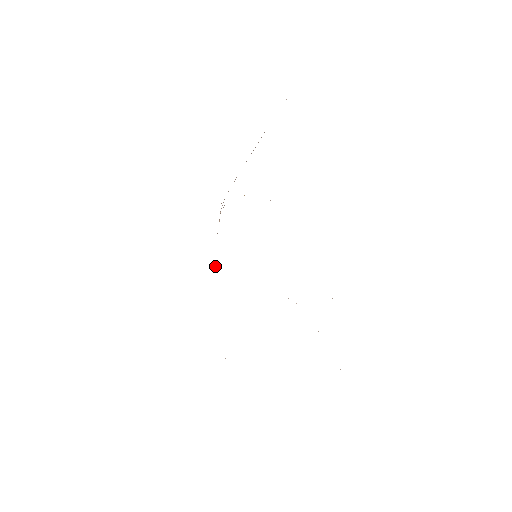
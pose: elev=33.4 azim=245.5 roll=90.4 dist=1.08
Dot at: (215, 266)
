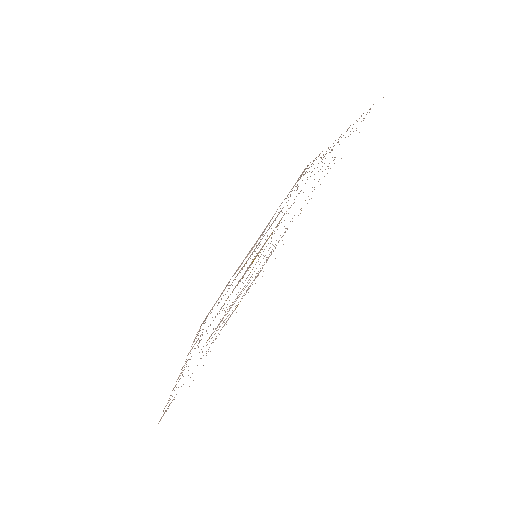
Dot at: (191, 346)
